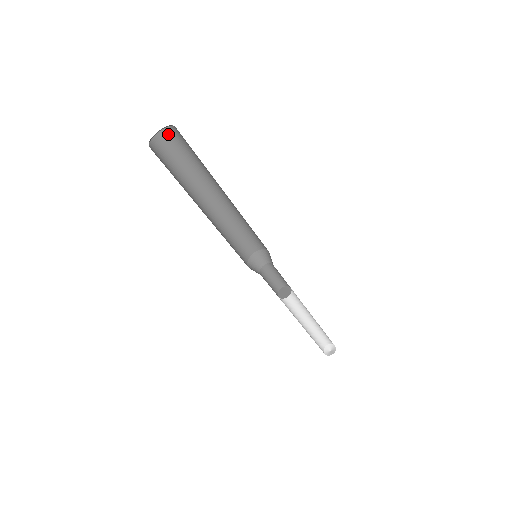
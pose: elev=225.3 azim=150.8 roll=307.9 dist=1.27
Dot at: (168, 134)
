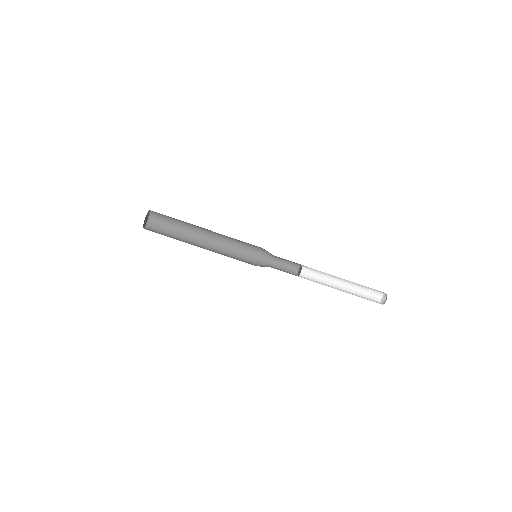
Dot at: (151, 224)
